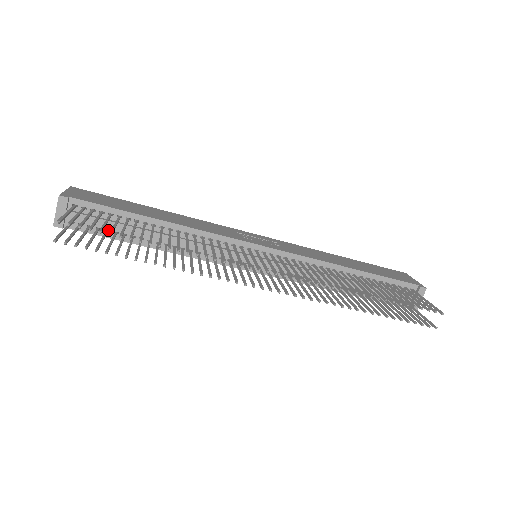
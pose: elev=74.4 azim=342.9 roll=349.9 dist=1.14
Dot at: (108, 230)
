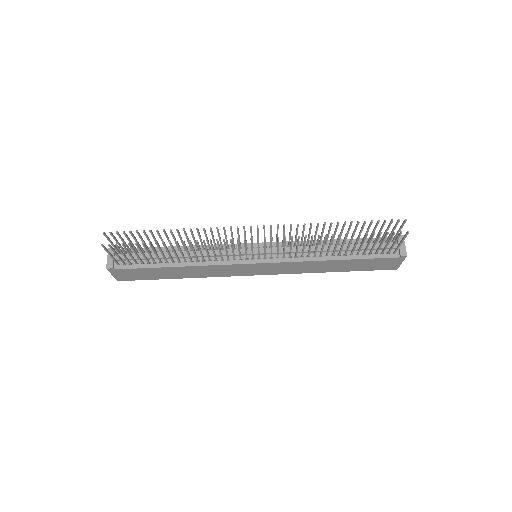
Dot at: (143, 263)
